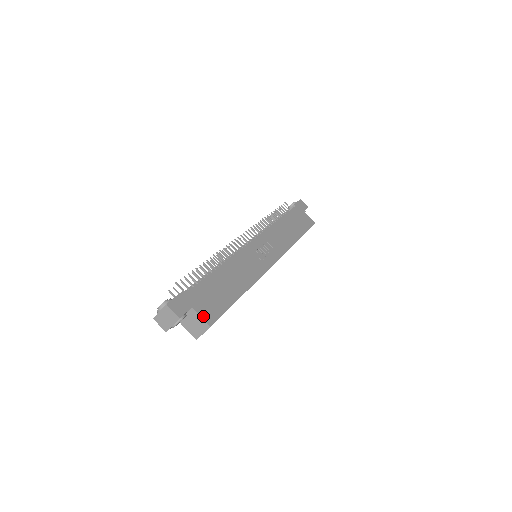
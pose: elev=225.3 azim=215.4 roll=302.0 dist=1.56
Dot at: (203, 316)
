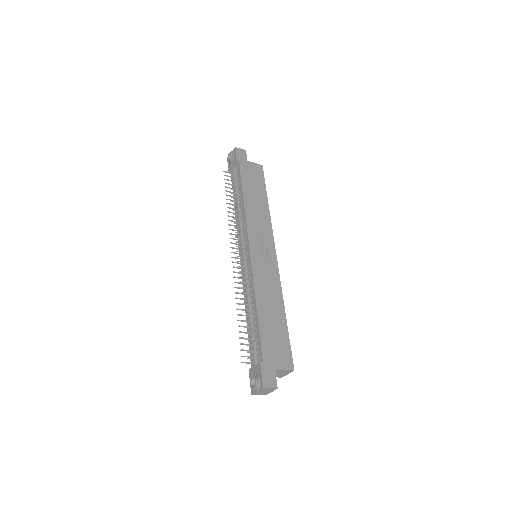
Dot at: (285, 368)
